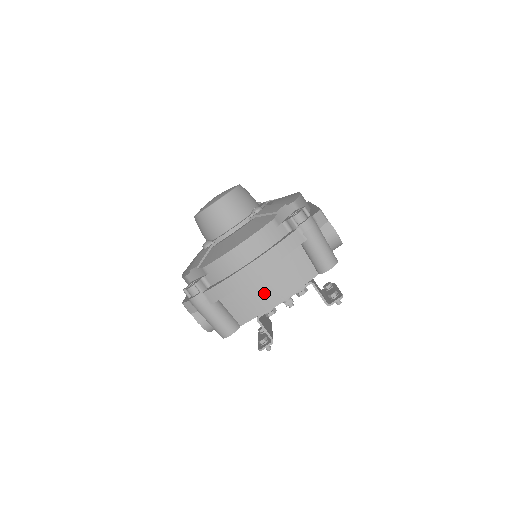
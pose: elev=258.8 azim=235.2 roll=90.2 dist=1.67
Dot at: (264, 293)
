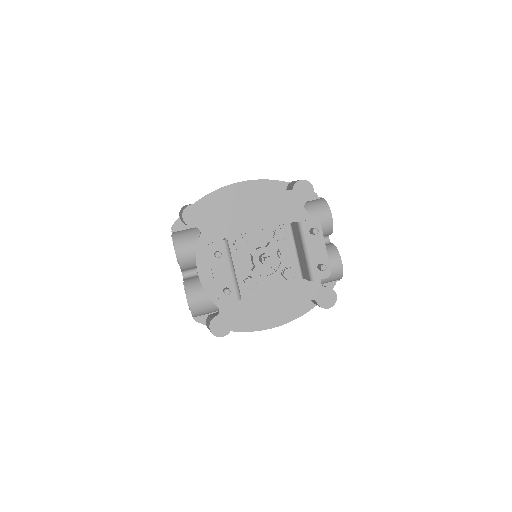
Dot at: occluded
